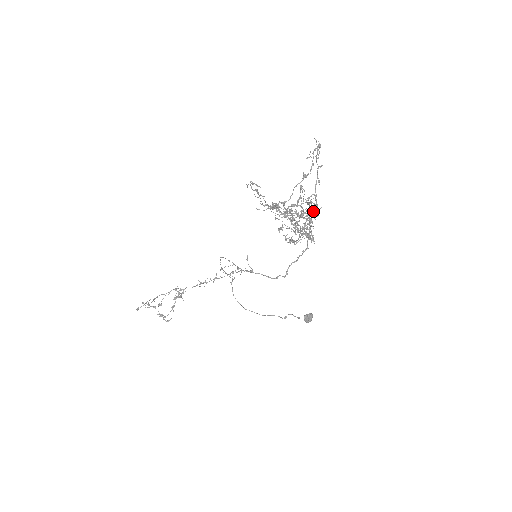
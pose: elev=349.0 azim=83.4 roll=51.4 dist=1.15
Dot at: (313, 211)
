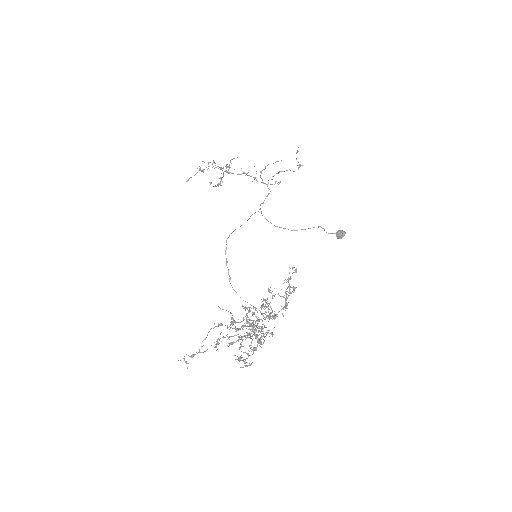
Dot at: (259, 343)
